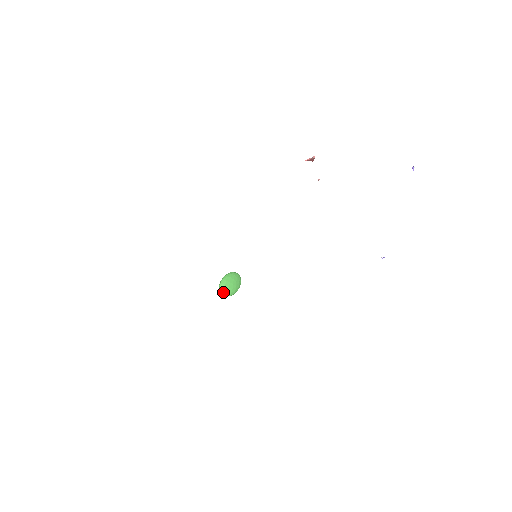
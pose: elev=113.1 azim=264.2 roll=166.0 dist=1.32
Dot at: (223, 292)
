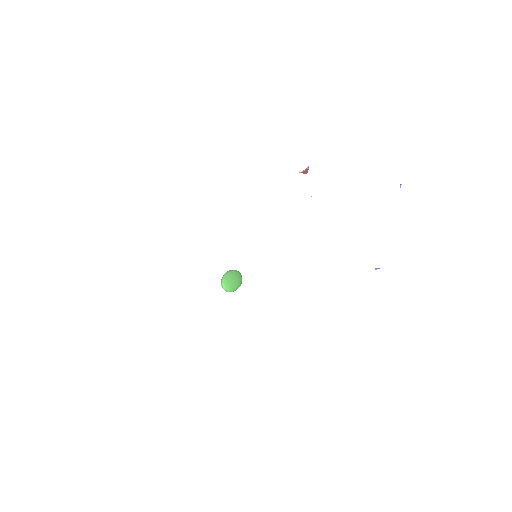
Dot at: (225, 287)
